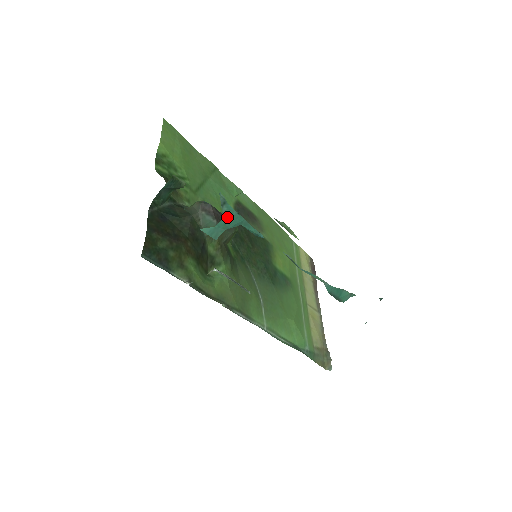
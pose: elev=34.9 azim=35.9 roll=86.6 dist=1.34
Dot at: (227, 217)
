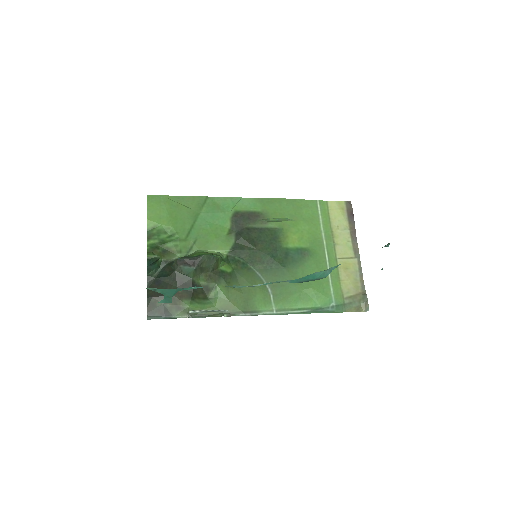
Dot at: (165, 293)
